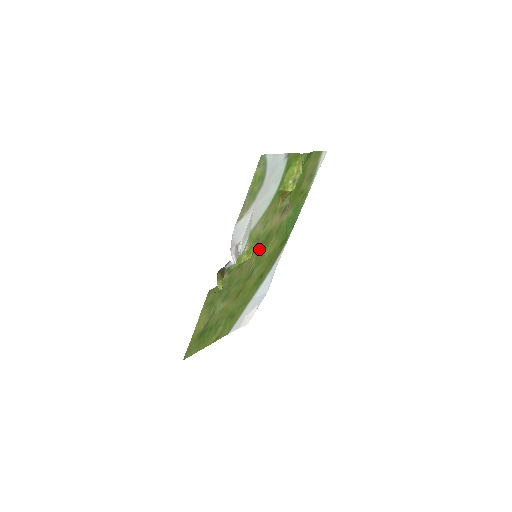
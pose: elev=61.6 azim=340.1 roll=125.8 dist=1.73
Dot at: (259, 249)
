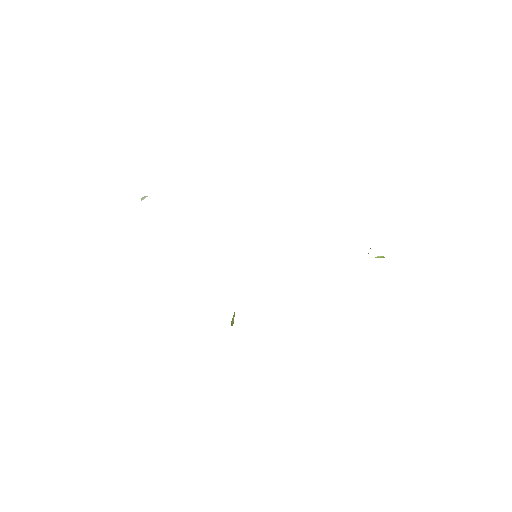
Dot at: occluded
